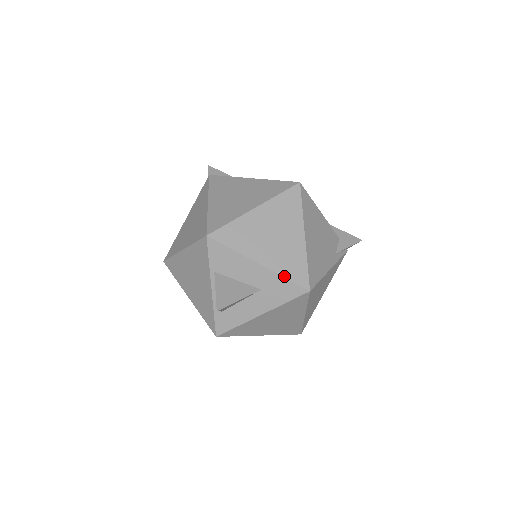
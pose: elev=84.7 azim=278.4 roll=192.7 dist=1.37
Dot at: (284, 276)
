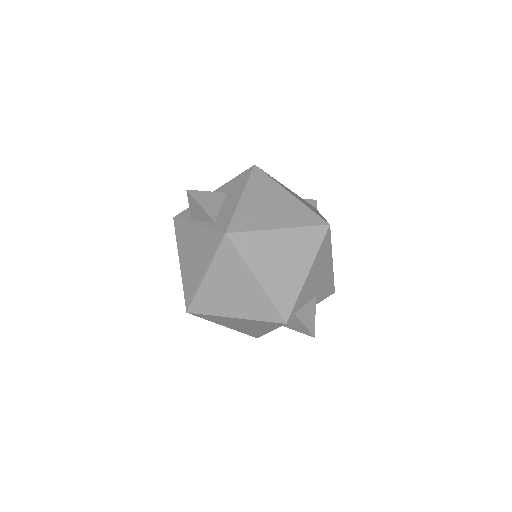
Dot at: (233, 179)
